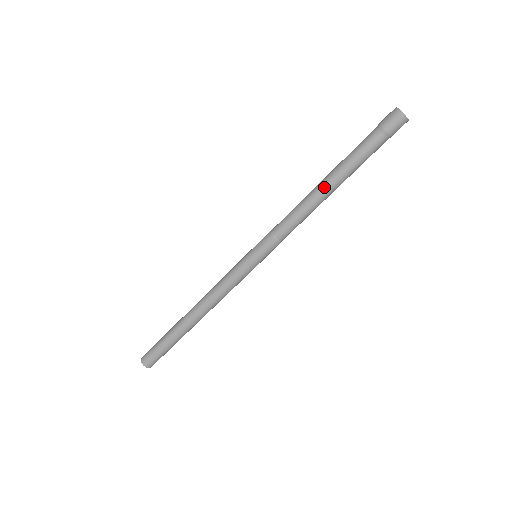
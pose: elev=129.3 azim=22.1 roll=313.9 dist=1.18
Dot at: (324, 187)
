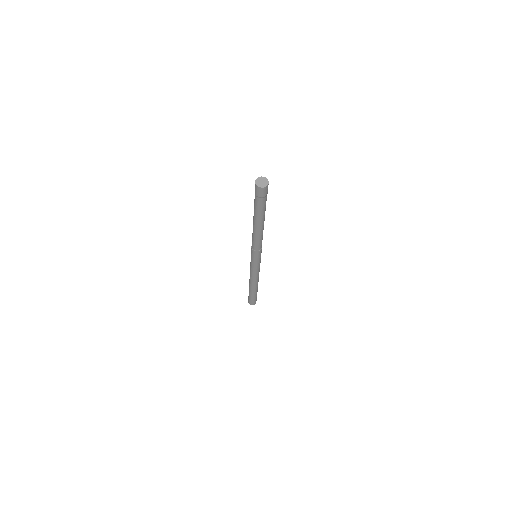
Dot at: (260, 227)
